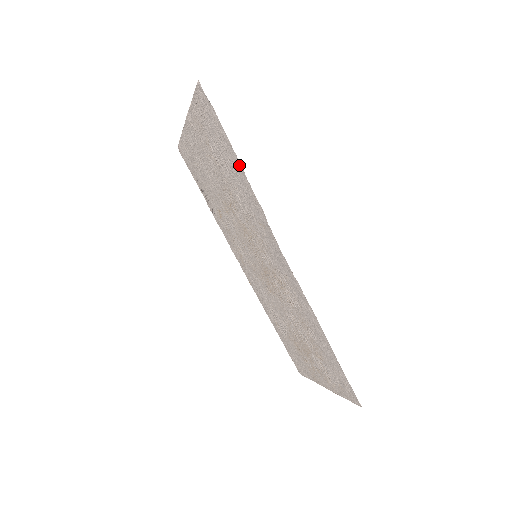
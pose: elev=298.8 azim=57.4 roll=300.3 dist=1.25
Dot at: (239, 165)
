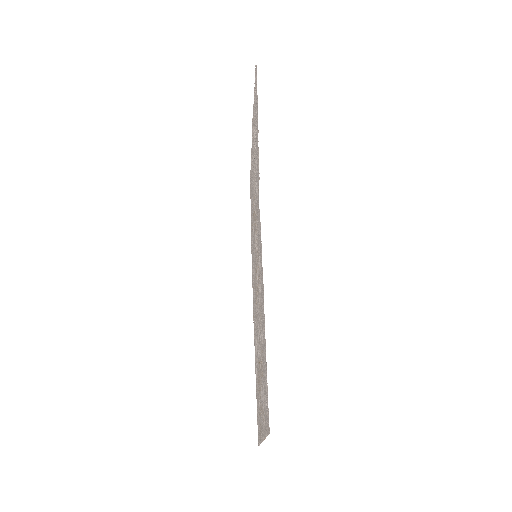
Dot at: occluded
